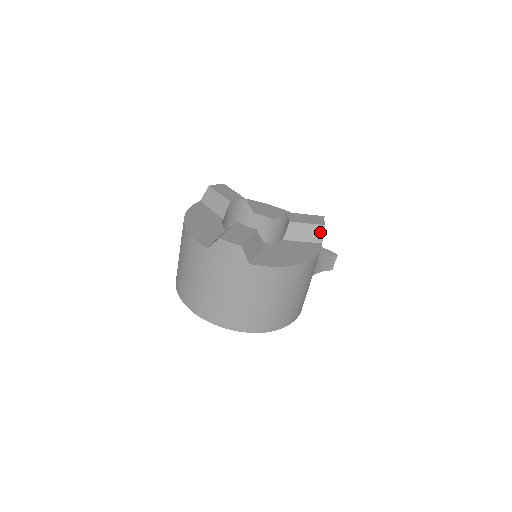
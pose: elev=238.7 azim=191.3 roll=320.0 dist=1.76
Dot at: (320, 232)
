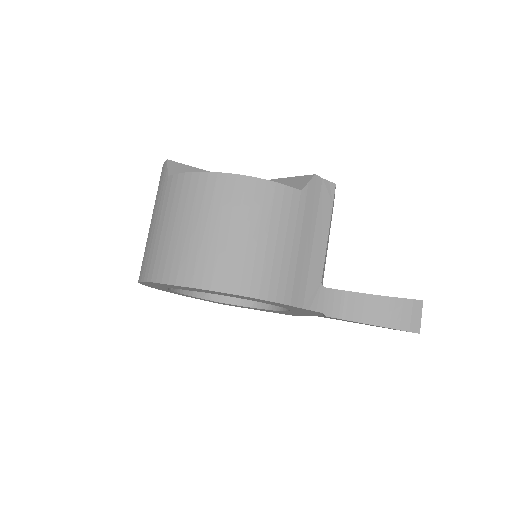
Dot at: (304, 181)
